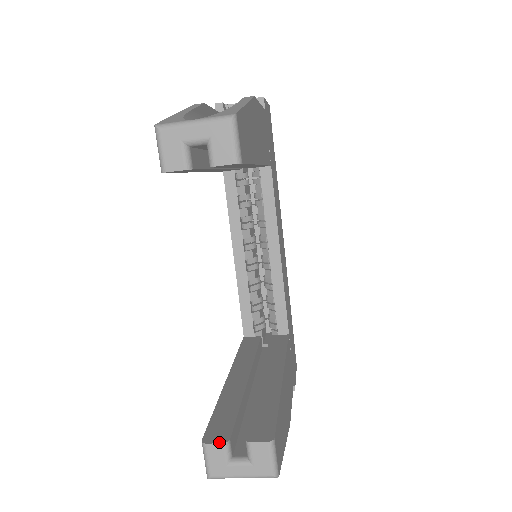
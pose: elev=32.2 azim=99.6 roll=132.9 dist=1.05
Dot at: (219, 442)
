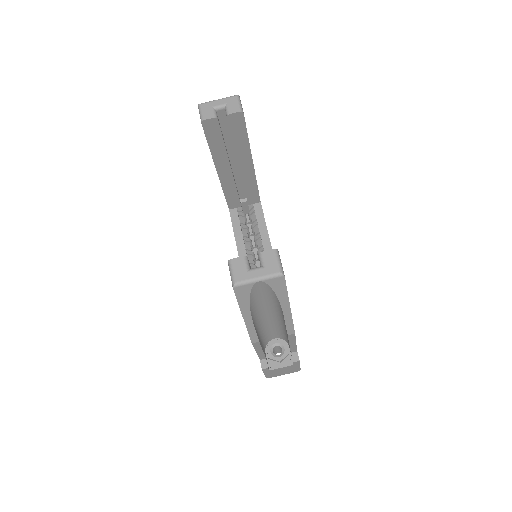
Dot at: (240, 257)
